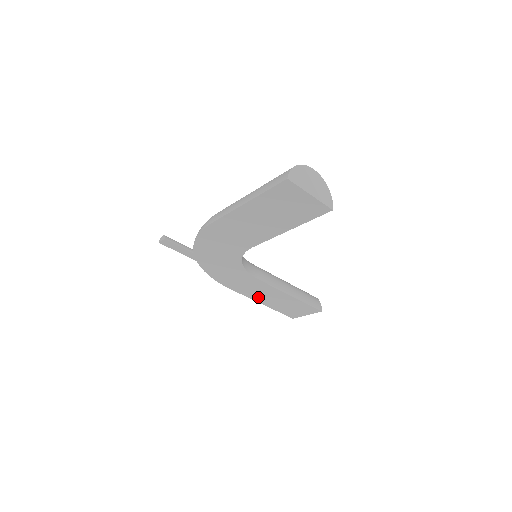
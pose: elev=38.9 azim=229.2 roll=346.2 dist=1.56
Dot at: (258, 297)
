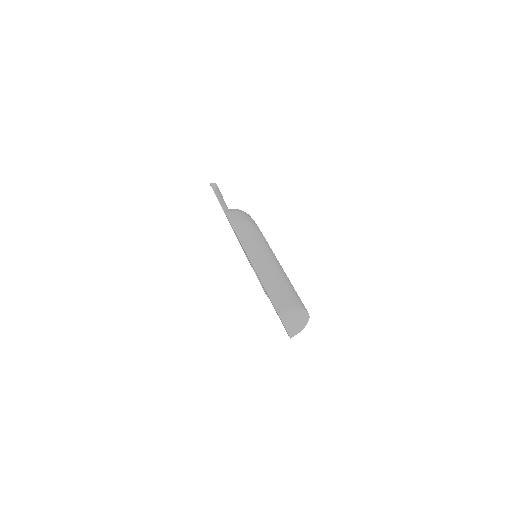
Dot at: occluded
